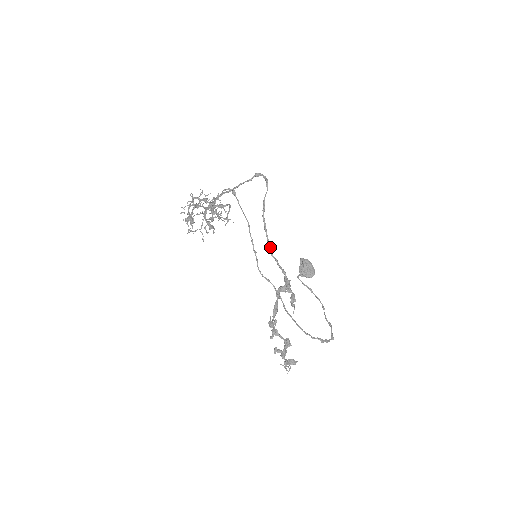
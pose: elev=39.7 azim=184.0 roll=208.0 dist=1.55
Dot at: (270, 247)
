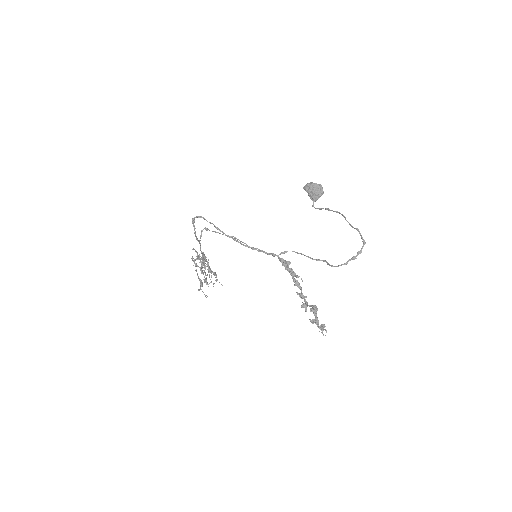
Dot at: (252, 248)
